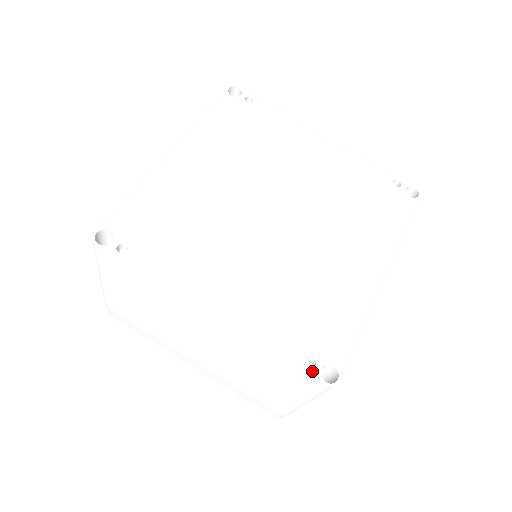
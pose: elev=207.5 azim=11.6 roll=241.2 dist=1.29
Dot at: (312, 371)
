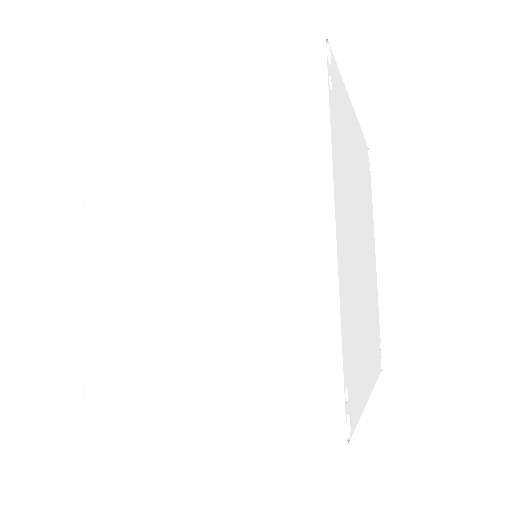
Dot at: (346, 405)
